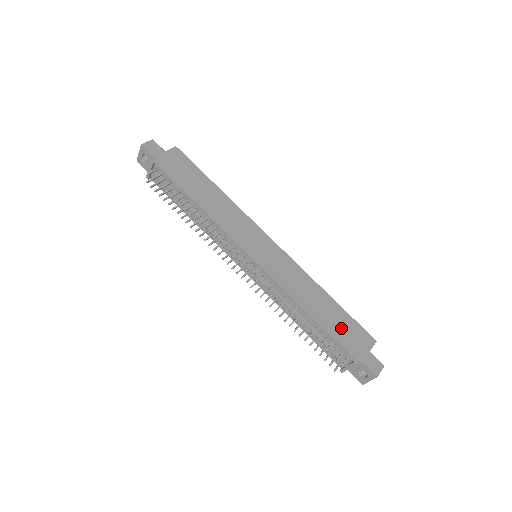
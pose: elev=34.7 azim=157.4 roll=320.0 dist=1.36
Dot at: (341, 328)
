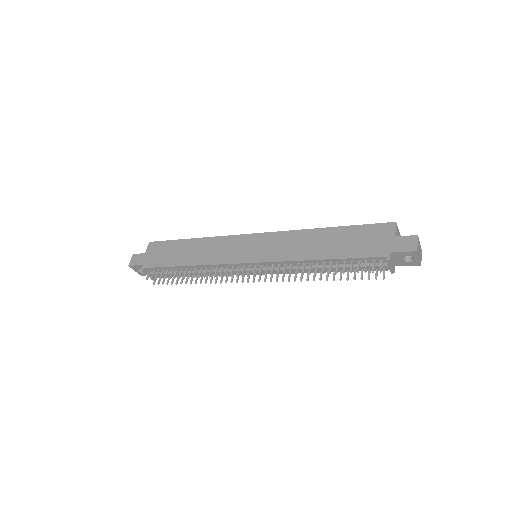
Dot at: (356, 243)
